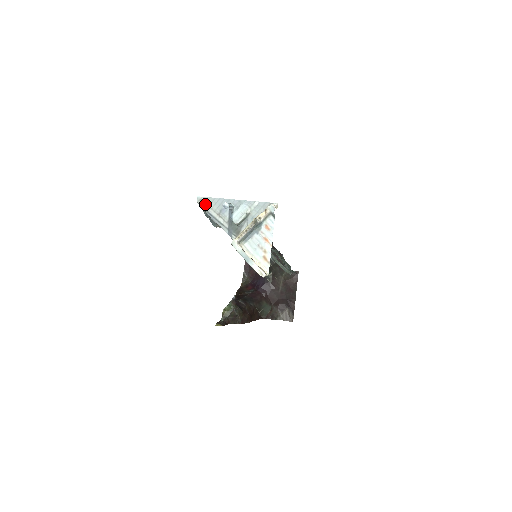
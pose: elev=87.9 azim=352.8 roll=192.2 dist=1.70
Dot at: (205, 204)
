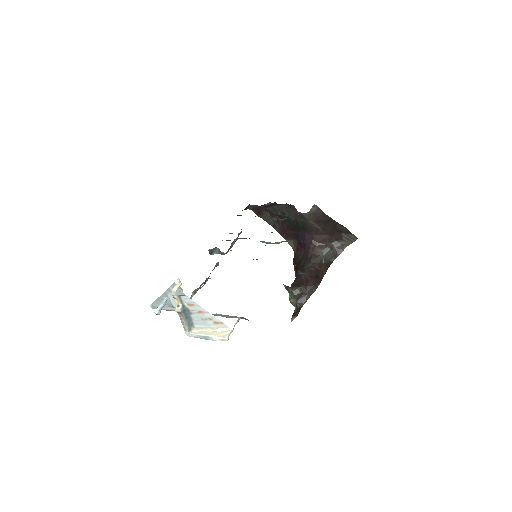
Dot at: occluded
